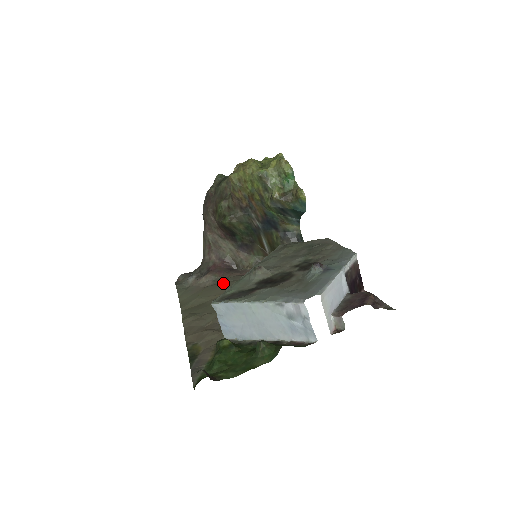
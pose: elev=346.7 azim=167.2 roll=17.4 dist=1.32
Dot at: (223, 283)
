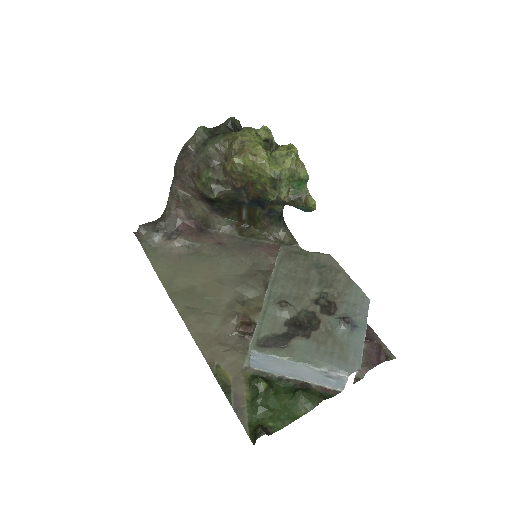
Dot at: (202, 256)
